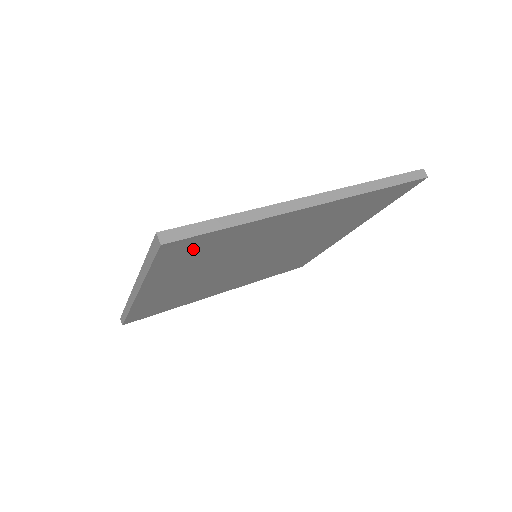
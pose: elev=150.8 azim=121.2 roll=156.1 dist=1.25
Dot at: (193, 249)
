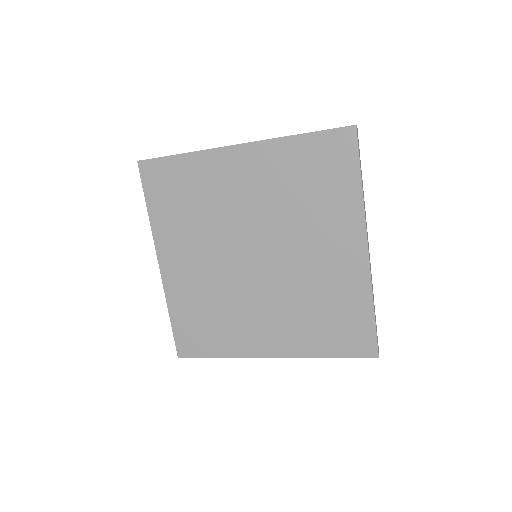
Dot at: (165, 183)
